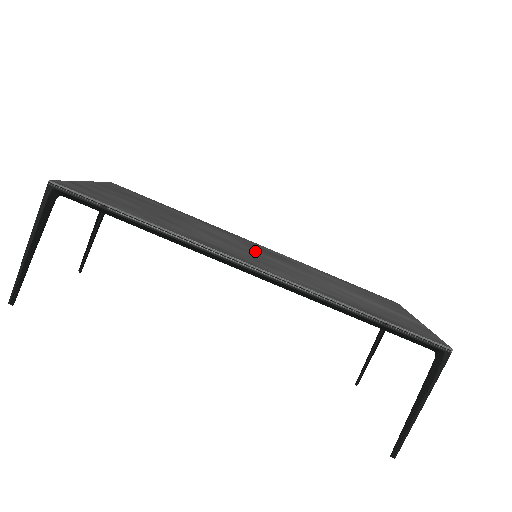
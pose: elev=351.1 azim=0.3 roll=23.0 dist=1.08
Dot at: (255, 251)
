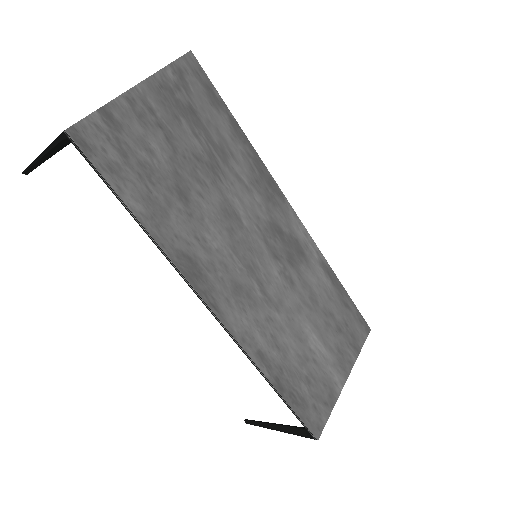
Dot at: (262, 248)
